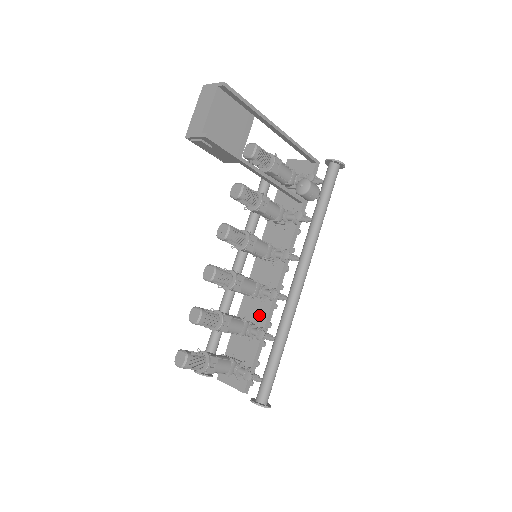
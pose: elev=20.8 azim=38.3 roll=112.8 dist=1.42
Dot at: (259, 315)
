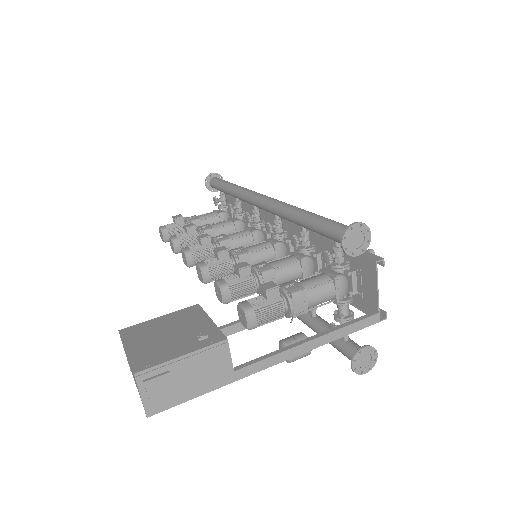
Dot at: occluded
